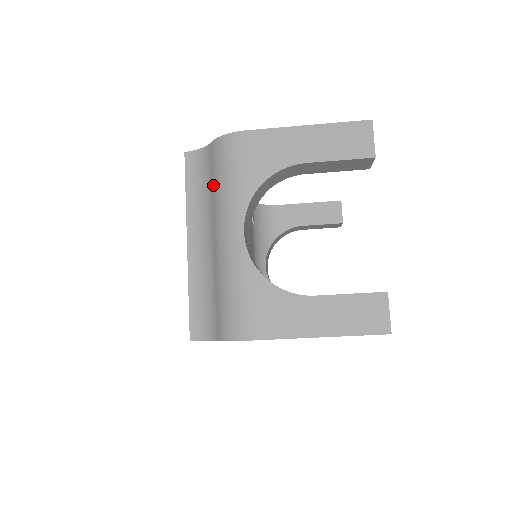
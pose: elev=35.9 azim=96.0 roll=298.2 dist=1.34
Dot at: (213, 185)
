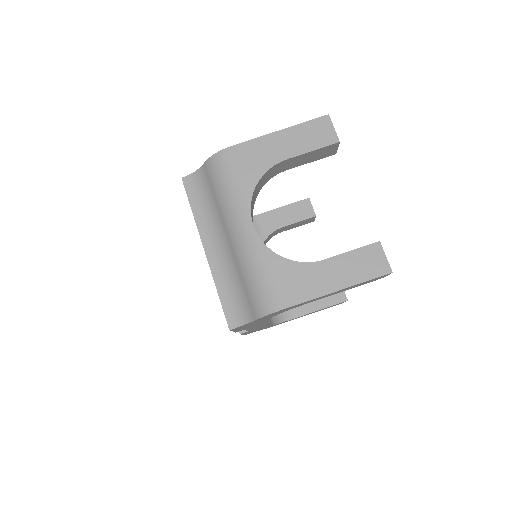
Dot at: (215, 196)
